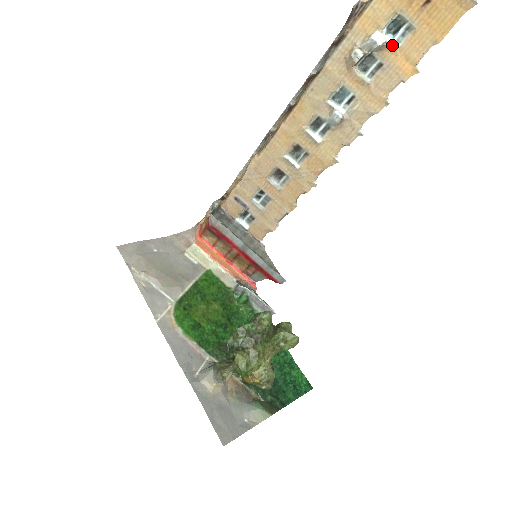
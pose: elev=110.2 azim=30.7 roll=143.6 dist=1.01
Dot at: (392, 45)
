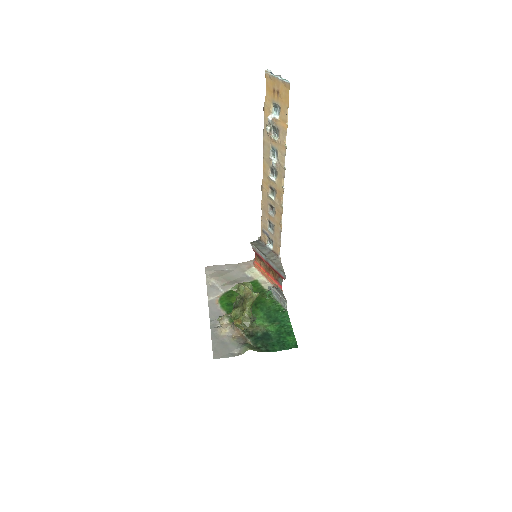
Dot at: (276, 118)
